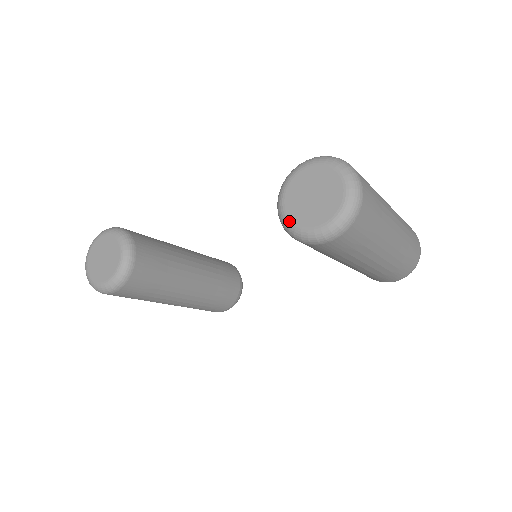
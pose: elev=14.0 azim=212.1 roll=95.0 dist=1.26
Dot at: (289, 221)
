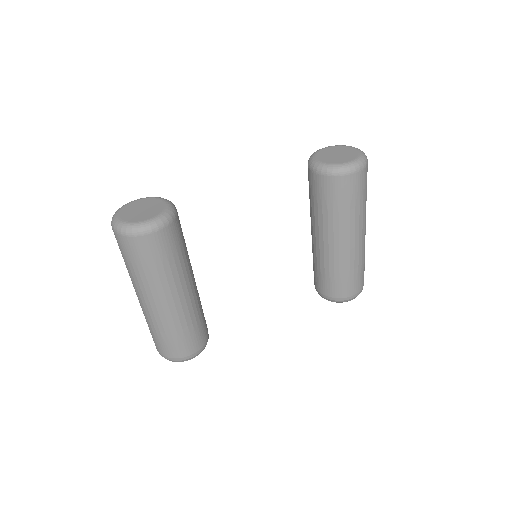
Dot at: (327, 163)
